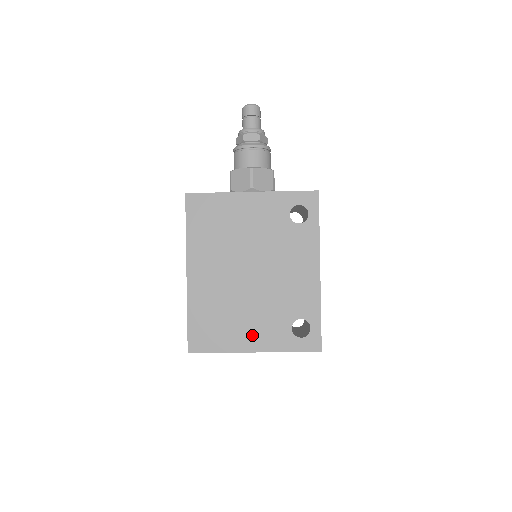
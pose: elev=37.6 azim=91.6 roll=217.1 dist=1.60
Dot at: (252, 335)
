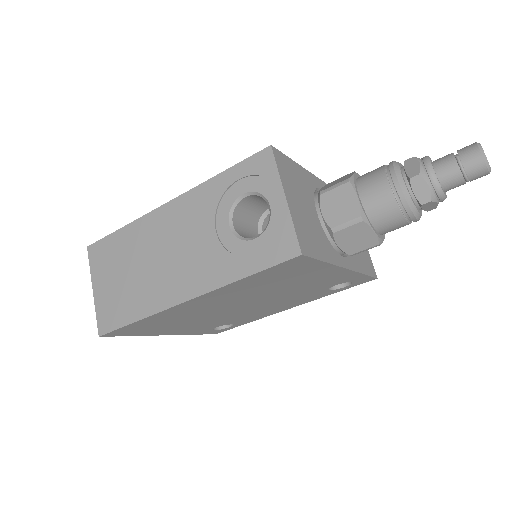
Dot at: (181, 329)
